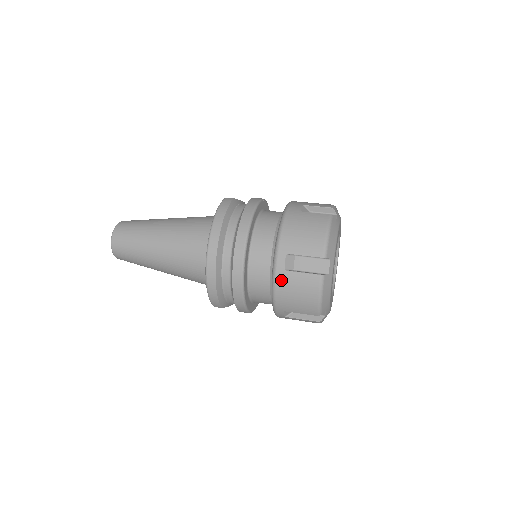
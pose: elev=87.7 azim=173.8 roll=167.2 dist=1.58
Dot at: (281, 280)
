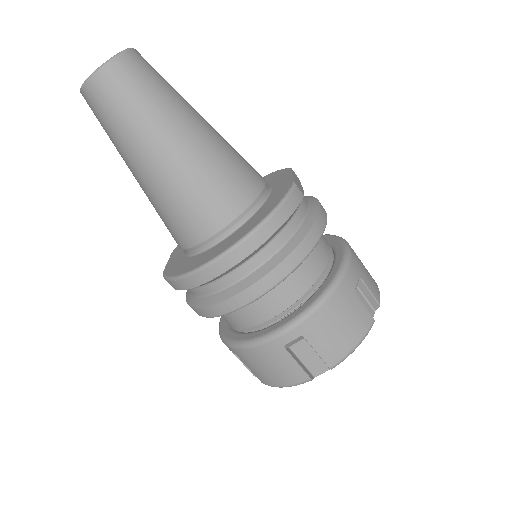
Dot at: (269, 349)
